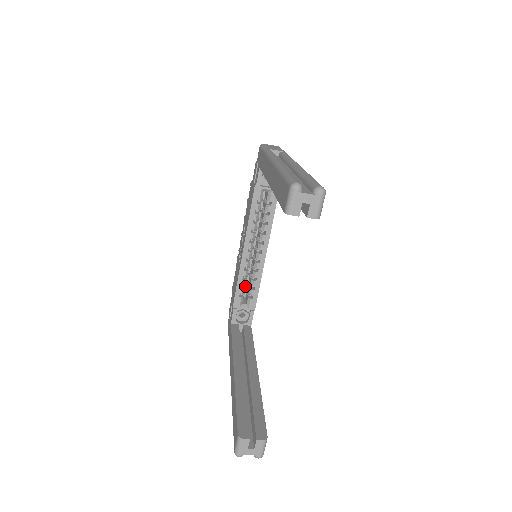
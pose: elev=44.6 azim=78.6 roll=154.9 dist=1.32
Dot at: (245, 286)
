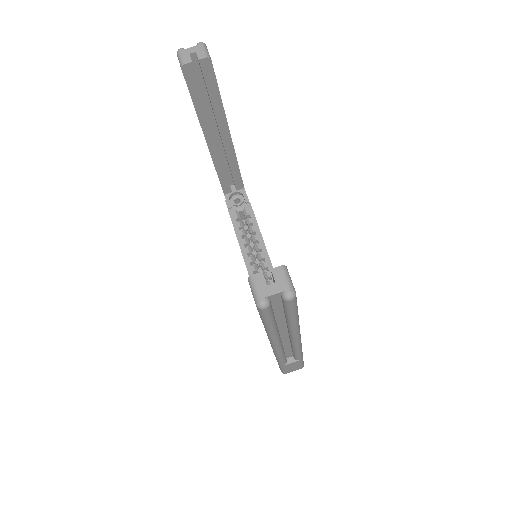
Dot at: occluded
